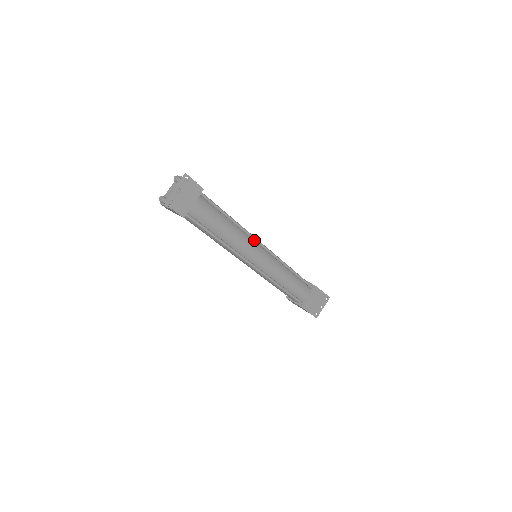
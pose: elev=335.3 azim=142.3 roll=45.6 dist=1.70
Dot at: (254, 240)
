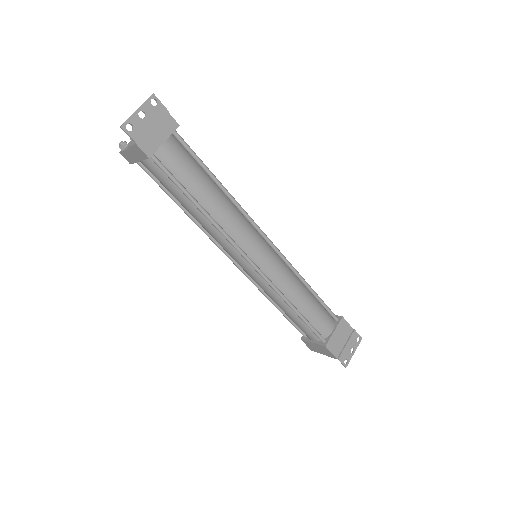
Dot at: (252, 224)
